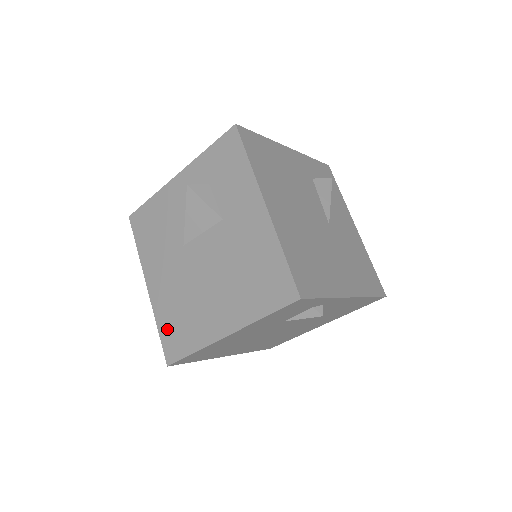
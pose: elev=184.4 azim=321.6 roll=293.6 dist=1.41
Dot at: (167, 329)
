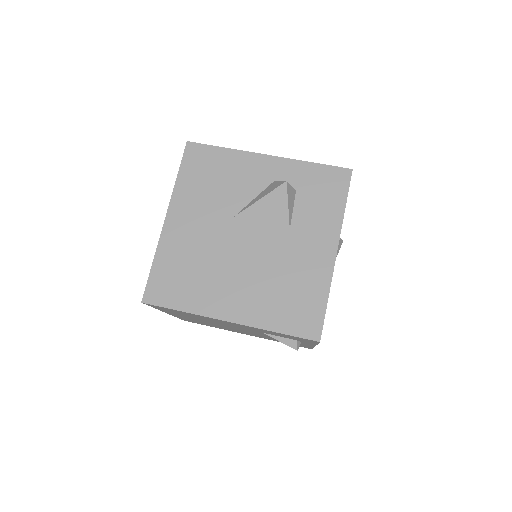
Dot at: (165, 271)
